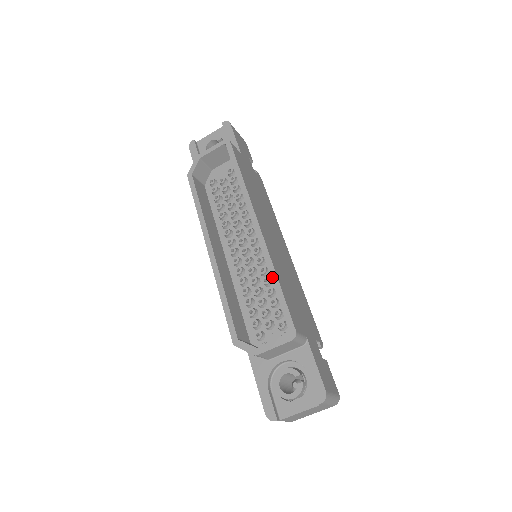
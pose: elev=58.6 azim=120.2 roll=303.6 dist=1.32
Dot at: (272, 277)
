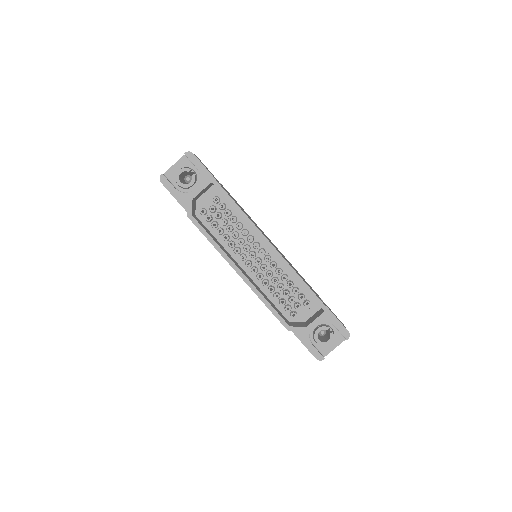
Dot at: (298, 279)
